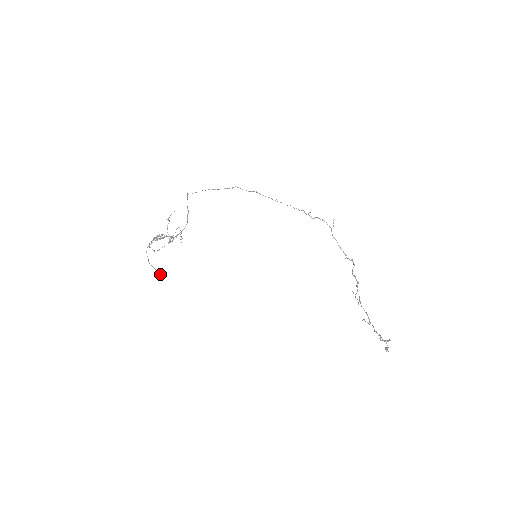
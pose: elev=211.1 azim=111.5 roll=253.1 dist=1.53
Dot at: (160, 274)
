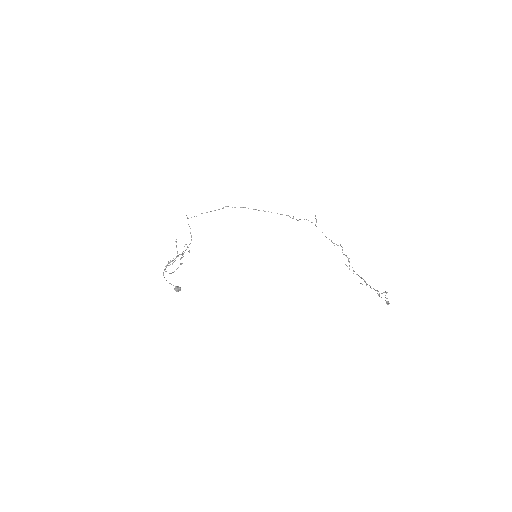
Dot at: (178, 288)
